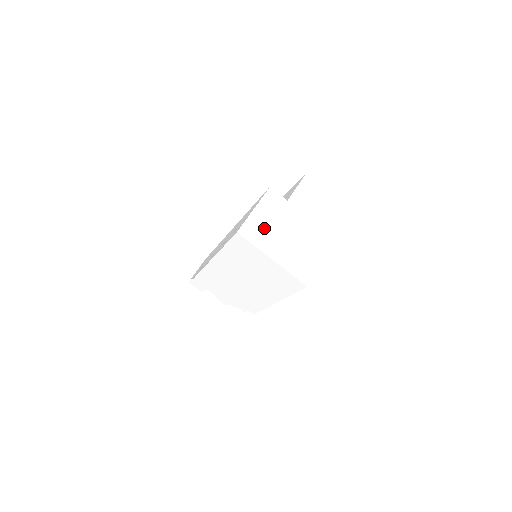
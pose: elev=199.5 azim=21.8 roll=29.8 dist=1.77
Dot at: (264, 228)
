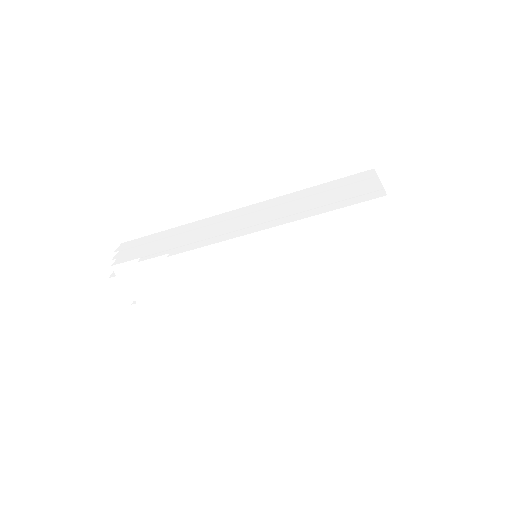
Dot at: occluded
